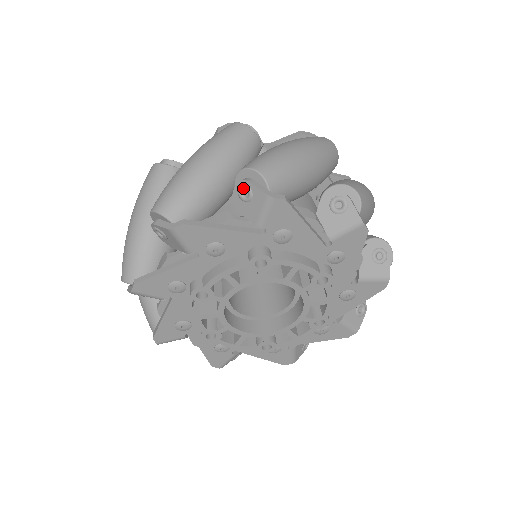
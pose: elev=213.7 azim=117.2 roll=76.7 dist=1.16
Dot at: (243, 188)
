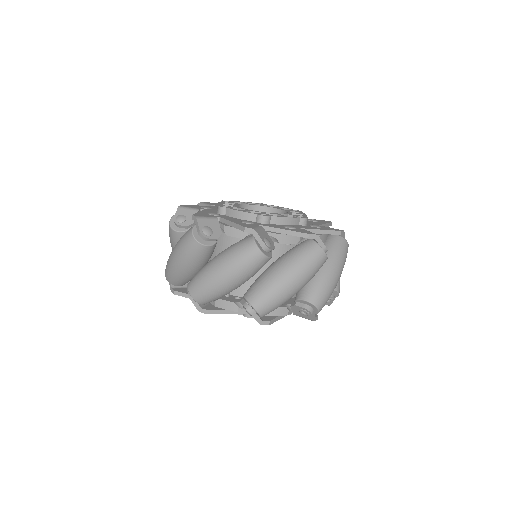
Dot at: (247, 311)
